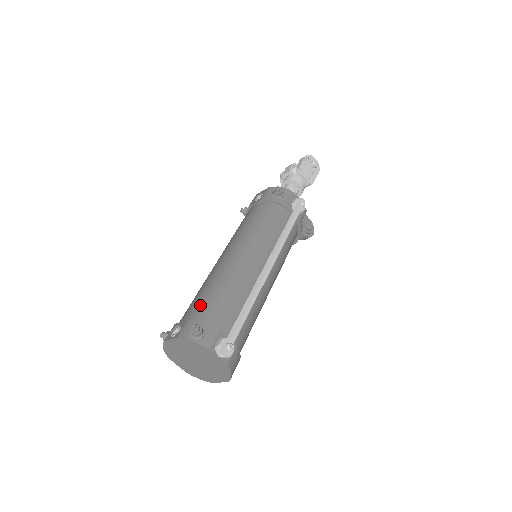
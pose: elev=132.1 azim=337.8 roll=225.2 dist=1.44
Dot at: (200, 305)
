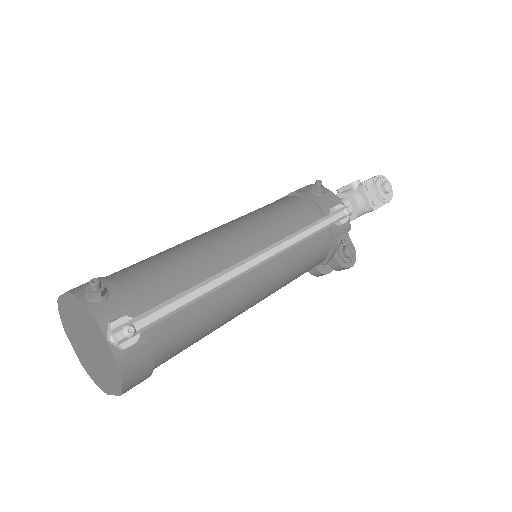
Dot at: (131, 268)
